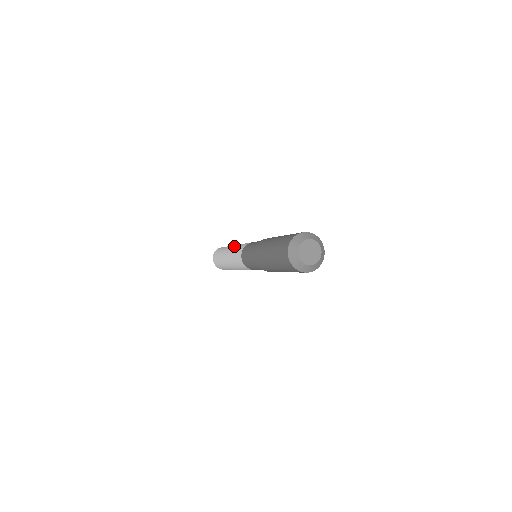
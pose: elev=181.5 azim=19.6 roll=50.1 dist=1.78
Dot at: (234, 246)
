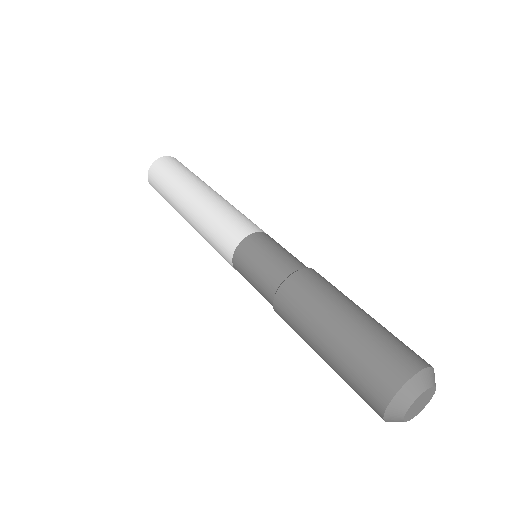
Dot at: (221, 198)
